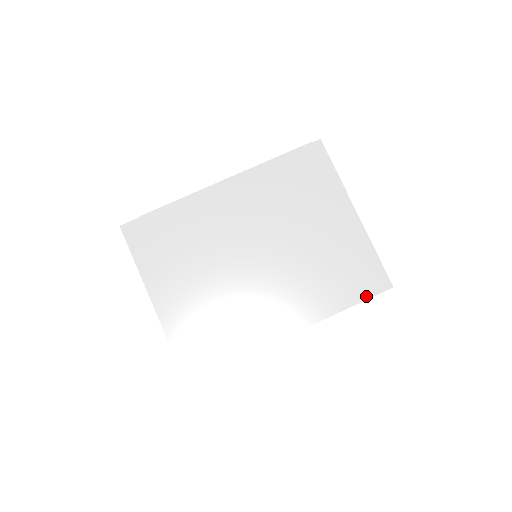
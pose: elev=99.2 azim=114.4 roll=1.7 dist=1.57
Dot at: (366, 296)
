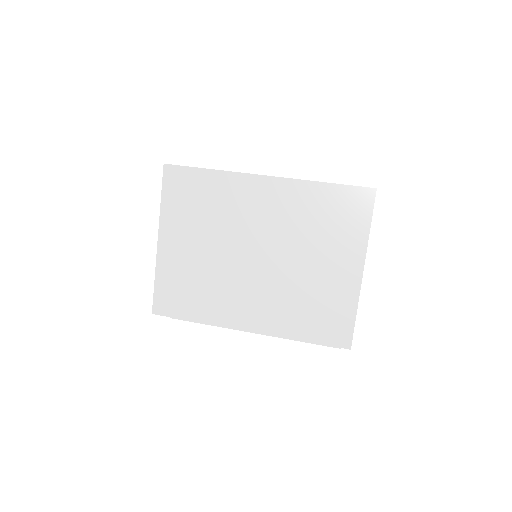
Dot at: (323, 342)
